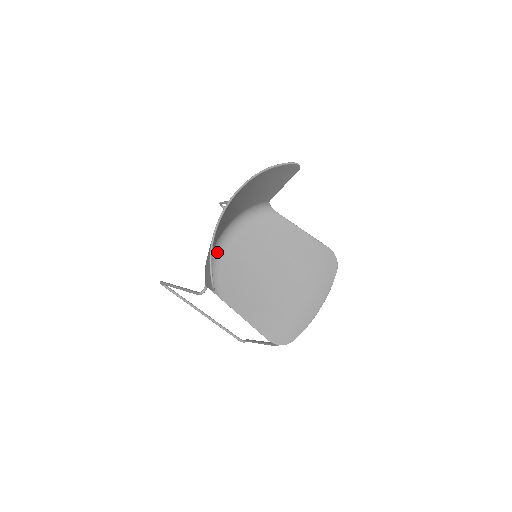
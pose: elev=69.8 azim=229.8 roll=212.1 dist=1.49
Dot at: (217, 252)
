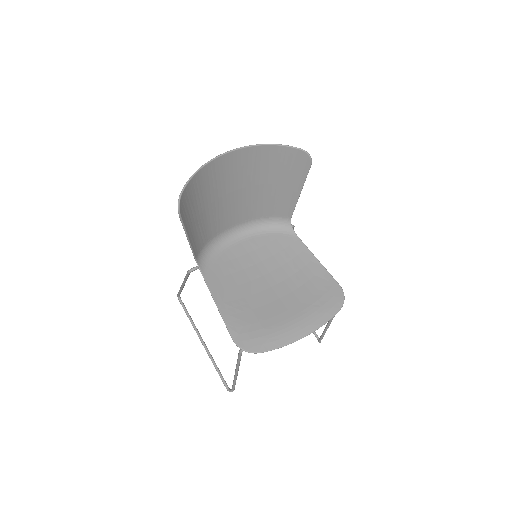
Dot at: (223, 243)
